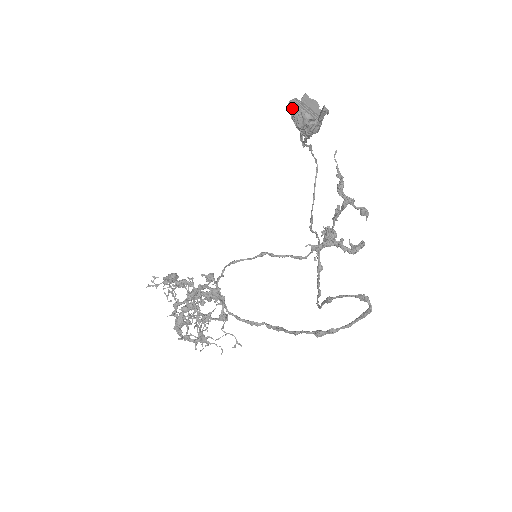
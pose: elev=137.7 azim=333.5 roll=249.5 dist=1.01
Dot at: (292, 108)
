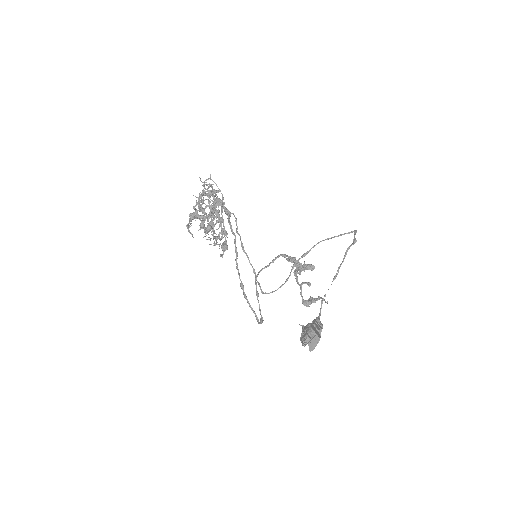
Dot at: (304, 340)
